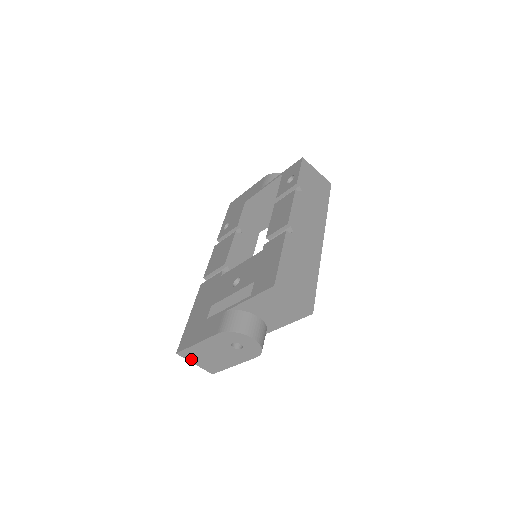
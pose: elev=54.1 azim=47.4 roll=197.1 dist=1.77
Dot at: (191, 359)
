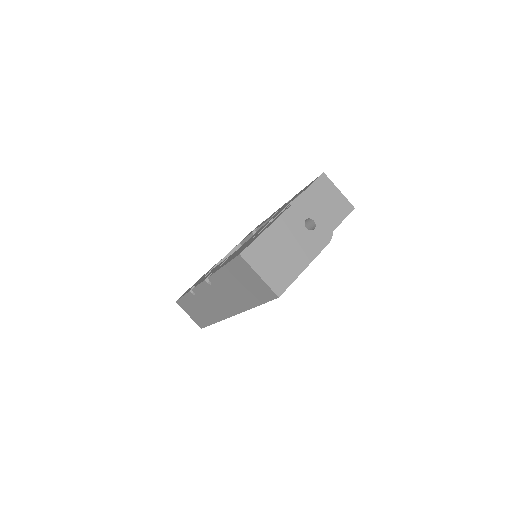
Dot at: (256, 264)
